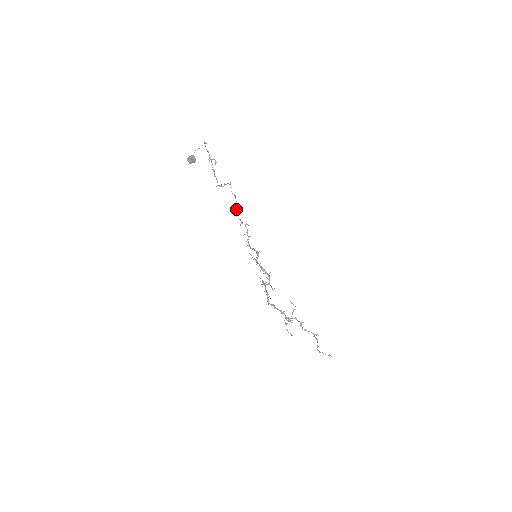
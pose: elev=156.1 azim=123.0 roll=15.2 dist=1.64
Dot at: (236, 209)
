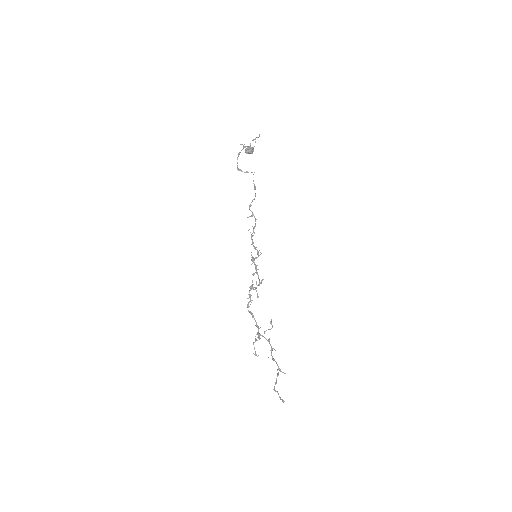
Dot at: (252, 201)
